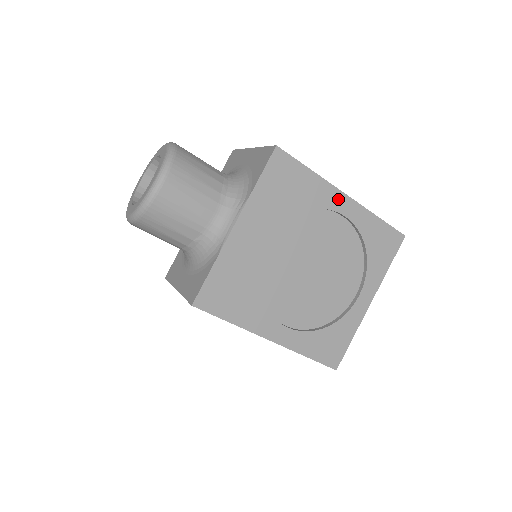
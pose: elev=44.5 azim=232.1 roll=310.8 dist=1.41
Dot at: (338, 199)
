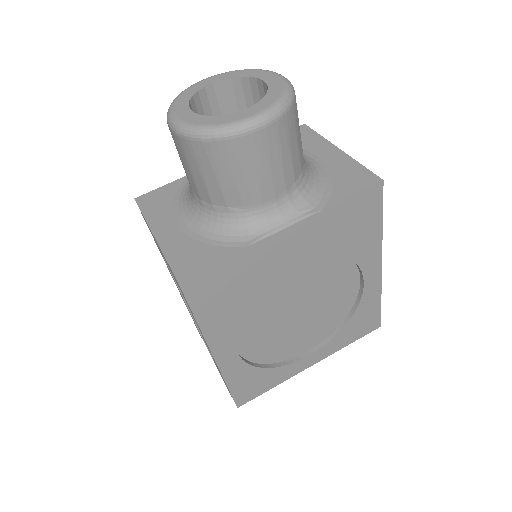
Dot at: (374, 264)
